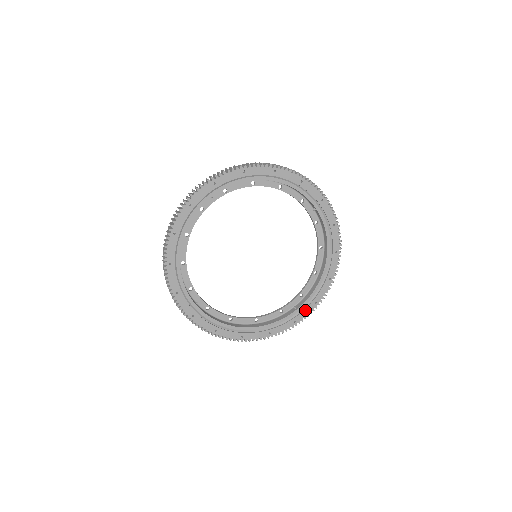
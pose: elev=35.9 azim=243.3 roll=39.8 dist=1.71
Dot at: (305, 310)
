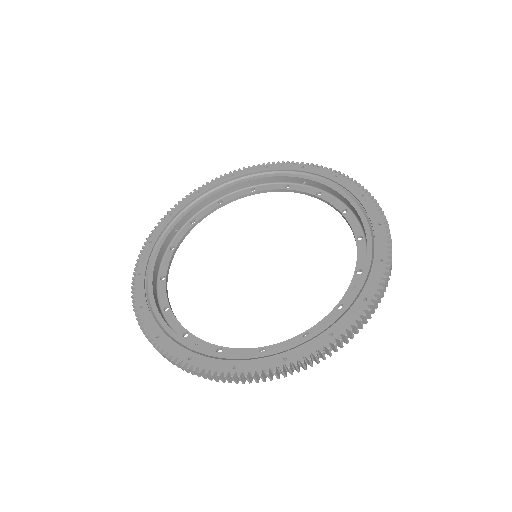
Dot at: (370, 277)
